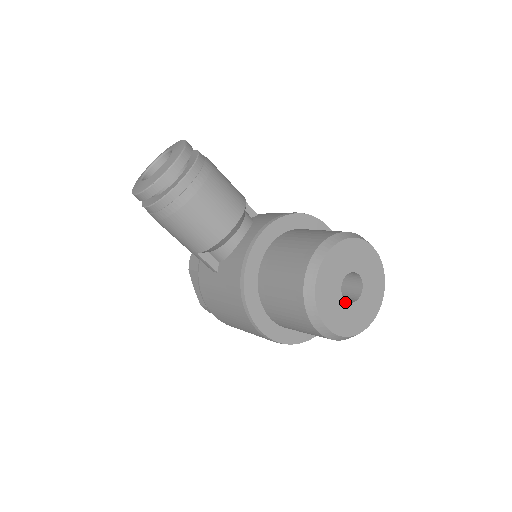
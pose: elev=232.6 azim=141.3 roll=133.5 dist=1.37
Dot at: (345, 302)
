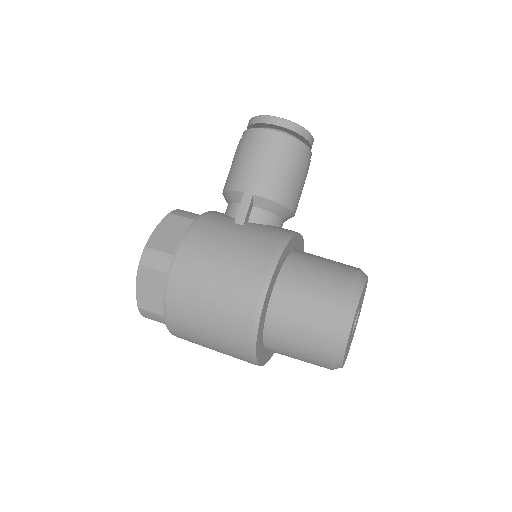
Dot at: occluded
